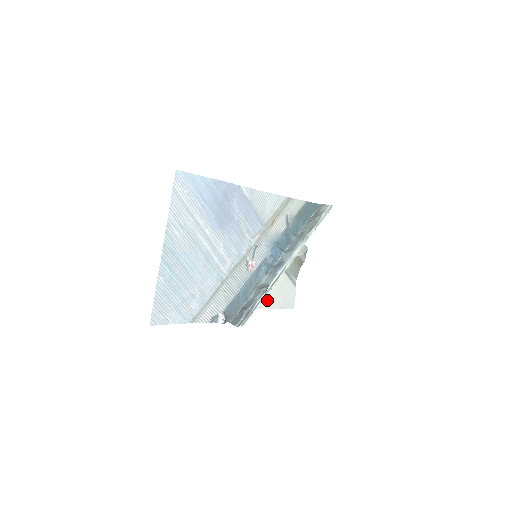
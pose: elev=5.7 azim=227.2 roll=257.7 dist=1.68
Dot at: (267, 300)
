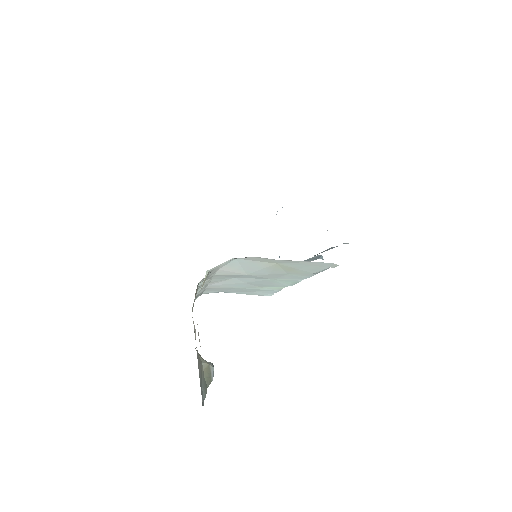
Dot at: occluded
